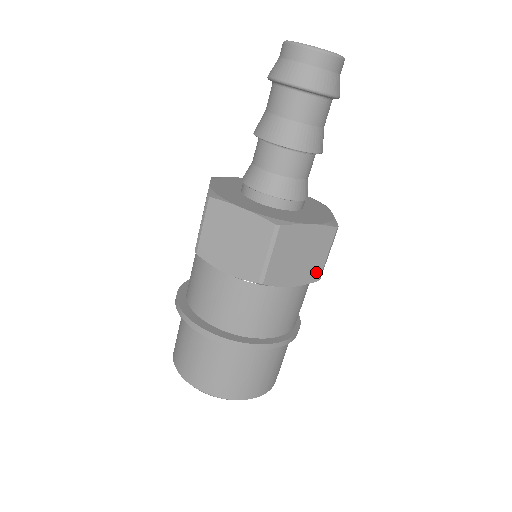
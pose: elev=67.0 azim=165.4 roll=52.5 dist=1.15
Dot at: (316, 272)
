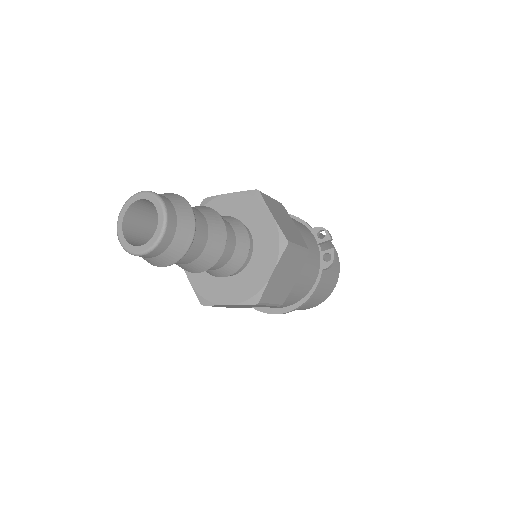
Dot at: (270, 306)
